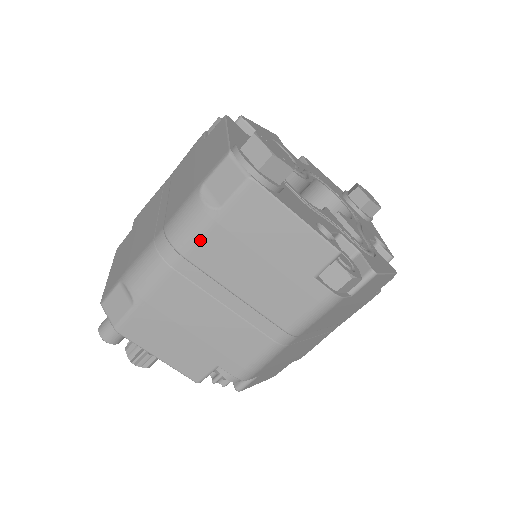
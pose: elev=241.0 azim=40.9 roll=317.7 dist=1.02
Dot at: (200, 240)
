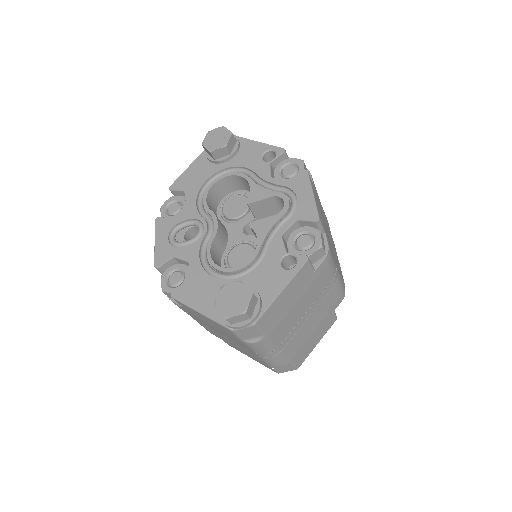
Dot at: (274, 341)
